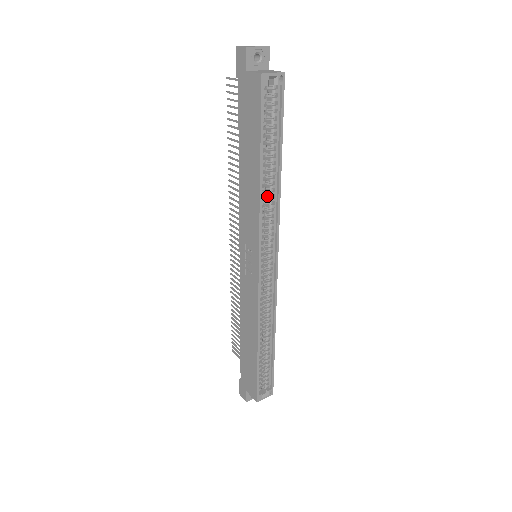
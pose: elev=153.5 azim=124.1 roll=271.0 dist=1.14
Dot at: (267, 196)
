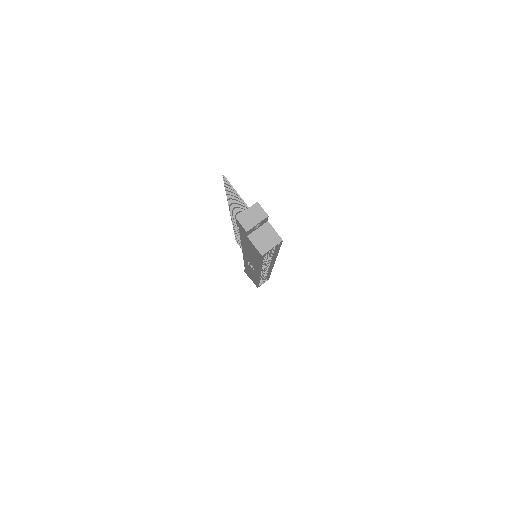
Dot at: (265, 258)
